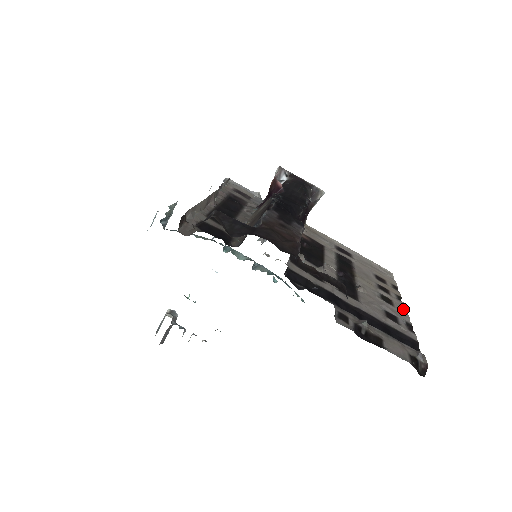
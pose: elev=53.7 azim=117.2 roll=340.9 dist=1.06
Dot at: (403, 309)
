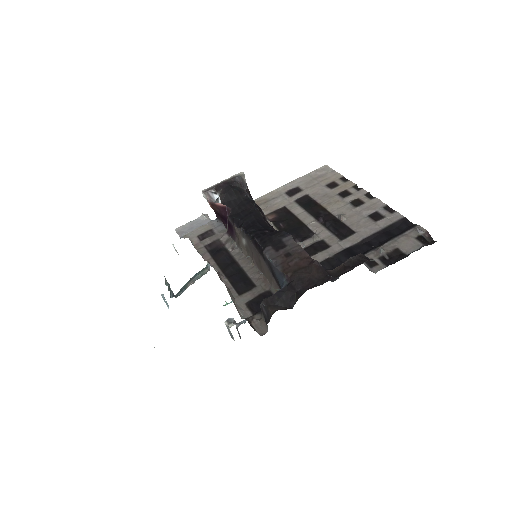
Dot at: (369, 196)
